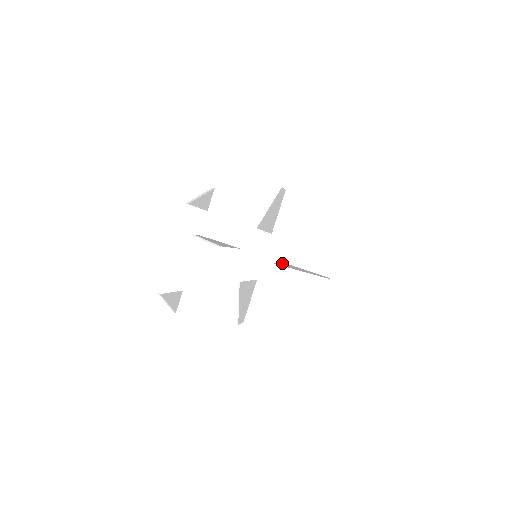
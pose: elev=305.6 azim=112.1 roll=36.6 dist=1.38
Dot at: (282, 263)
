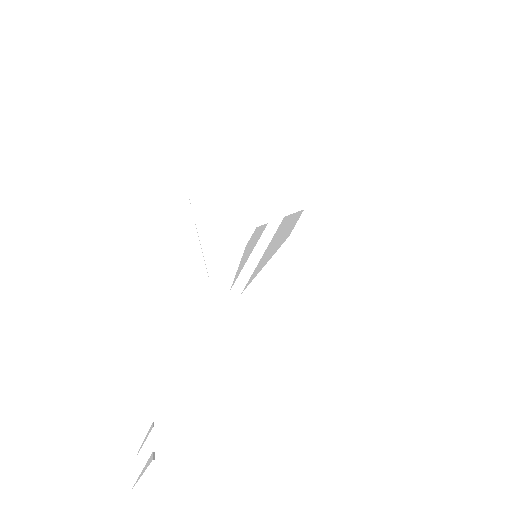
Dot at: (288, 257)
